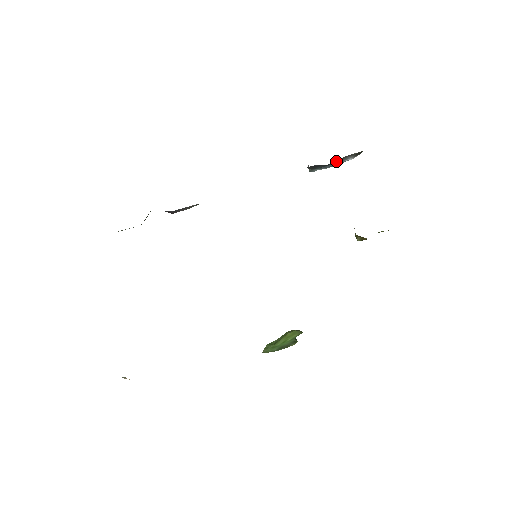
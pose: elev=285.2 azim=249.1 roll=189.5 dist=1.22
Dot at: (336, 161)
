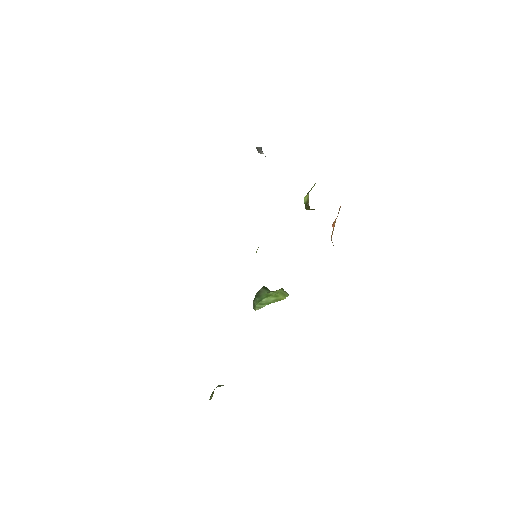
Dot at: occluded
